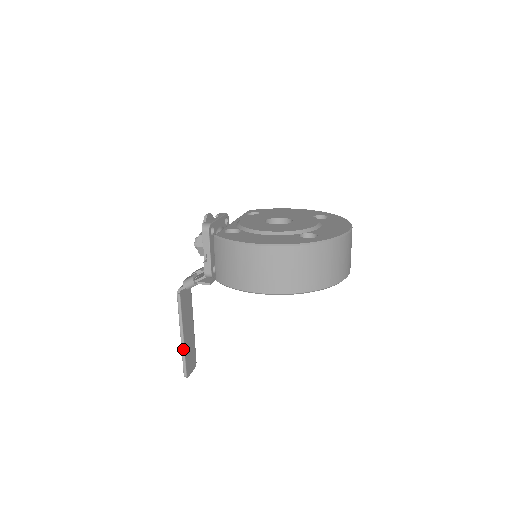
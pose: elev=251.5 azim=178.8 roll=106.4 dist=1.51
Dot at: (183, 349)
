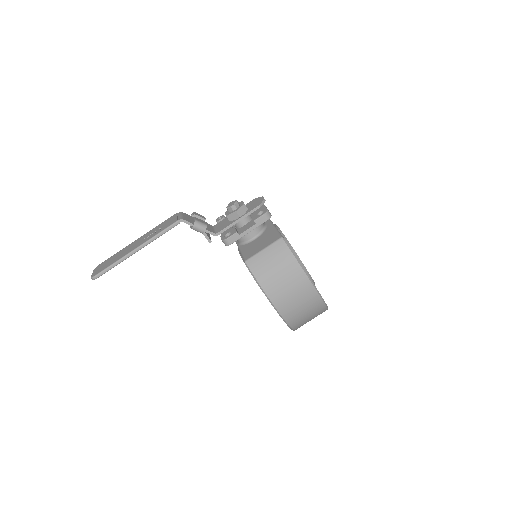
Dot at: (124, 259)
